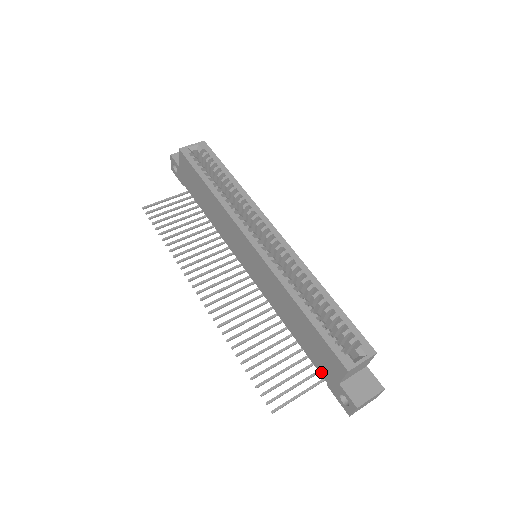
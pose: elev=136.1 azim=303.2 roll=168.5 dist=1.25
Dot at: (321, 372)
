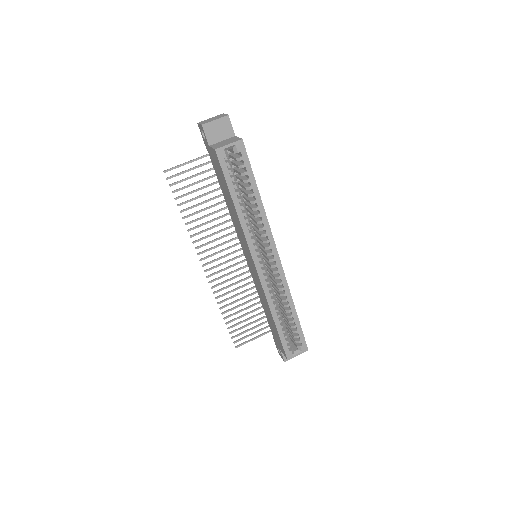
Dot at: (272, 333)
